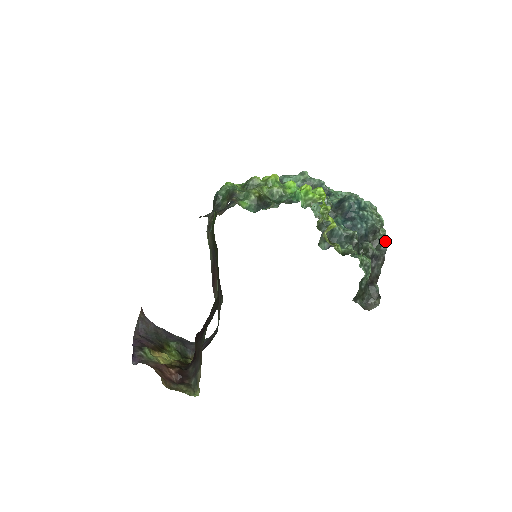
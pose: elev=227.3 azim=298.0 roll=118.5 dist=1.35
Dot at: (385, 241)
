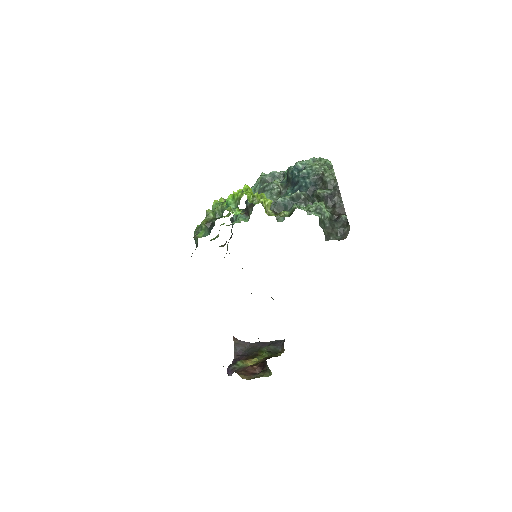
Dot at: (334, 178)
